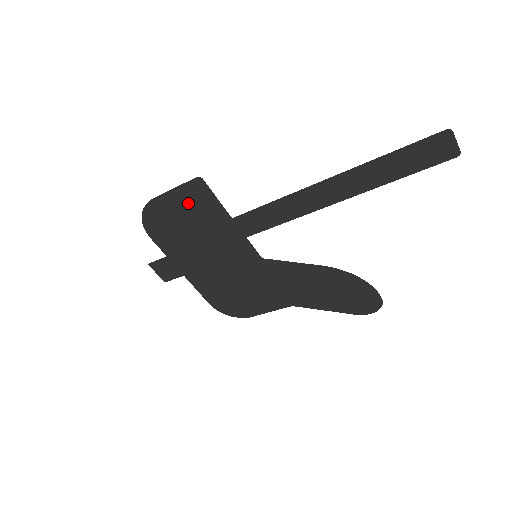
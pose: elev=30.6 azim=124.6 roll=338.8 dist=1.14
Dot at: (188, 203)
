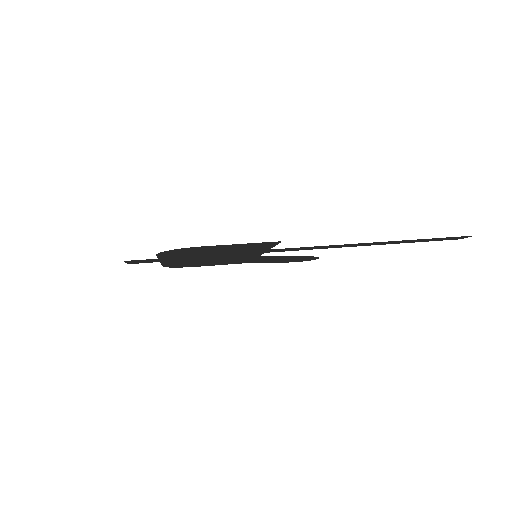
Dot at: (241, 247)
